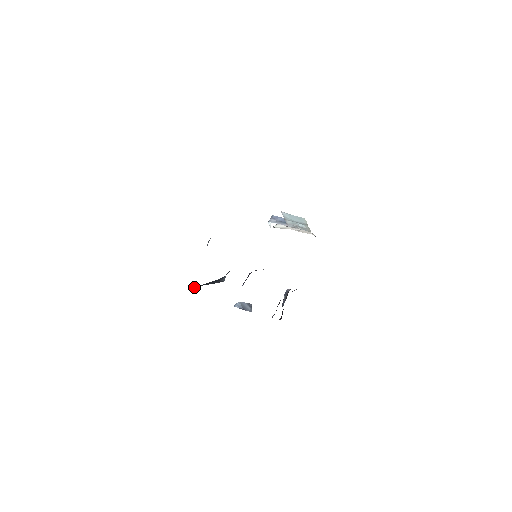
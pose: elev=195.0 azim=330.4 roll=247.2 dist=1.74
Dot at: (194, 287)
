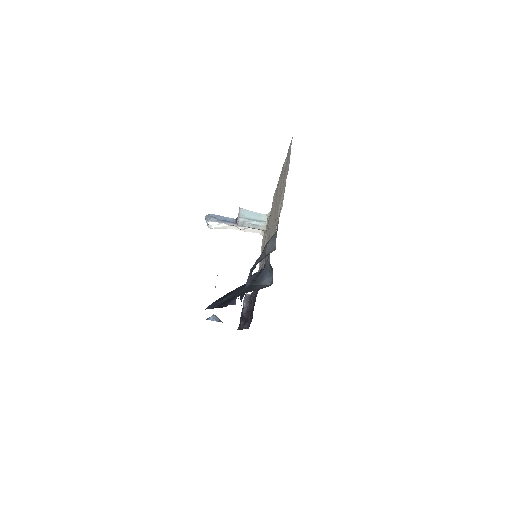
Dot at: (228, 297)
